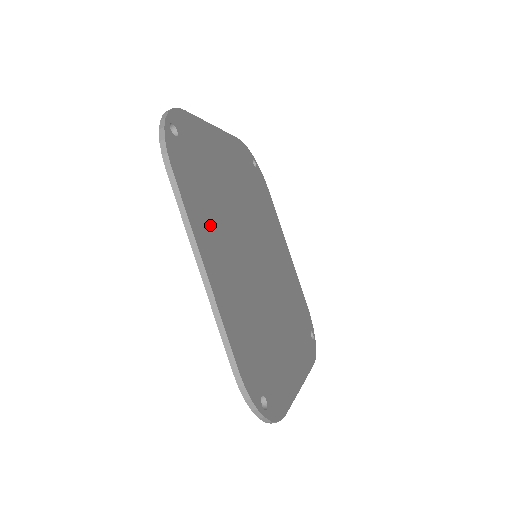
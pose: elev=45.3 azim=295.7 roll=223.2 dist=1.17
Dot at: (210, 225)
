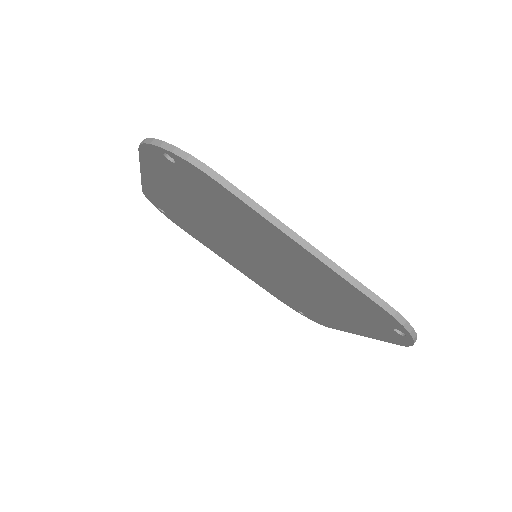
Dot at: occluded
